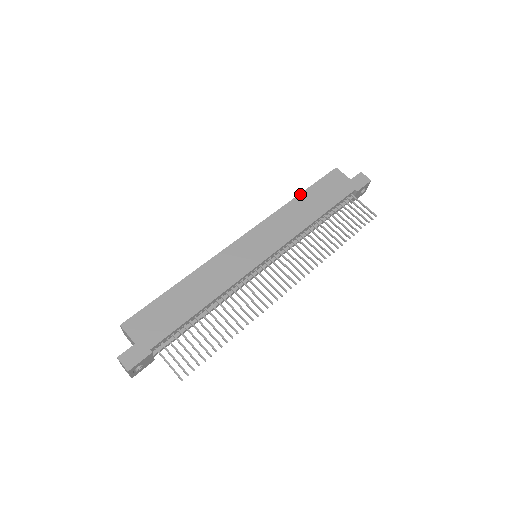
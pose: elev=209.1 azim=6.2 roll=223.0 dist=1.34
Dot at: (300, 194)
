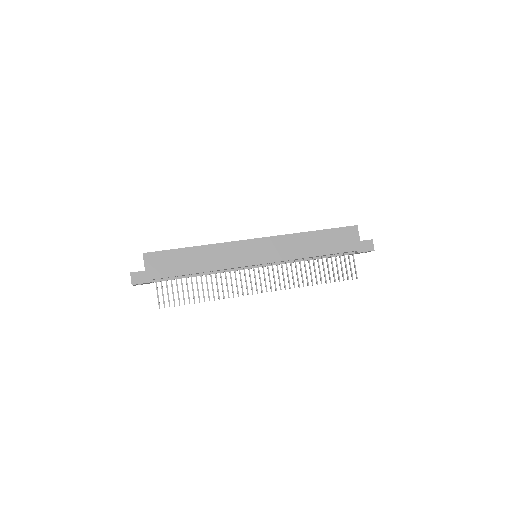
Dot at: (316, 231)
